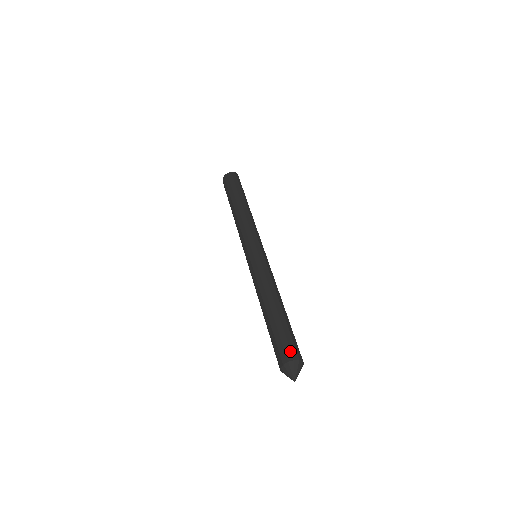
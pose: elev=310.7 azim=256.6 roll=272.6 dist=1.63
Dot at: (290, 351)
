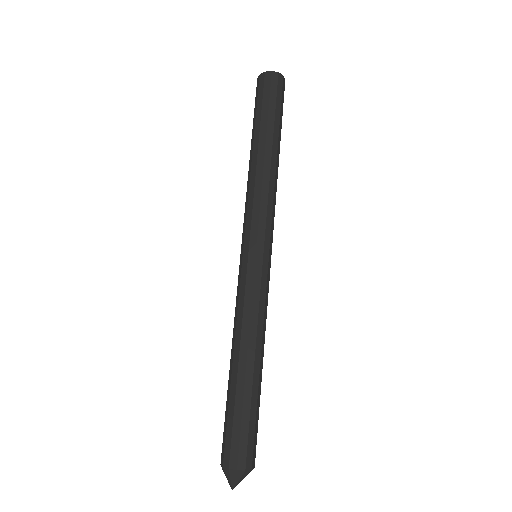
Dot at: (237, 454)
